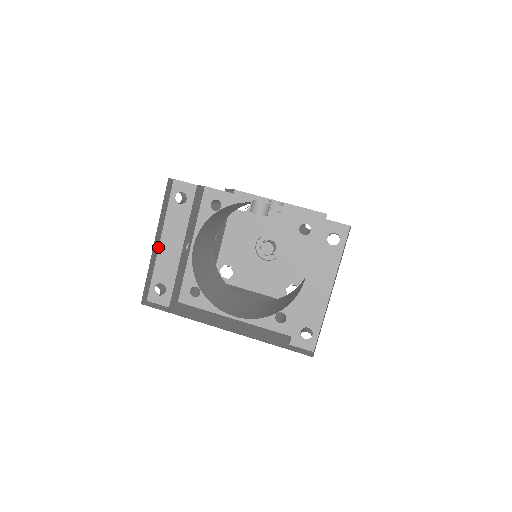
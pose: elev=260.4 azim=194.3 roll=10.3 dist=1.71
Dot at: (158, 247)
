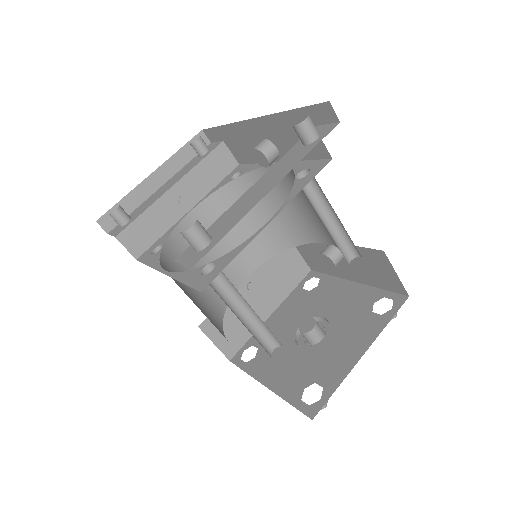
Dot at: (156, 191)
